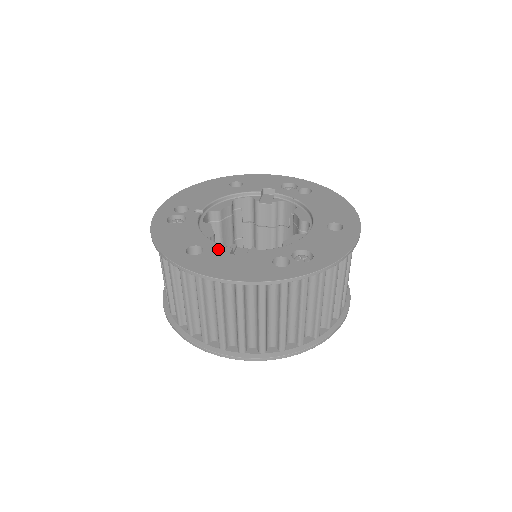
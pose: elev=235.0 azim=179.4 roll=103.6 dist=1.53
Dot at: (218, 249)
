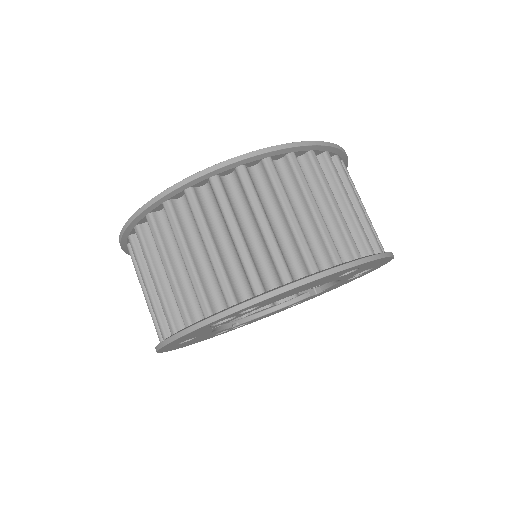
Dot at: occluded
